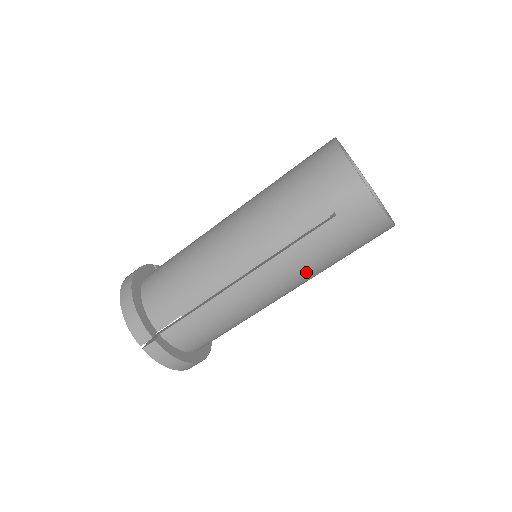
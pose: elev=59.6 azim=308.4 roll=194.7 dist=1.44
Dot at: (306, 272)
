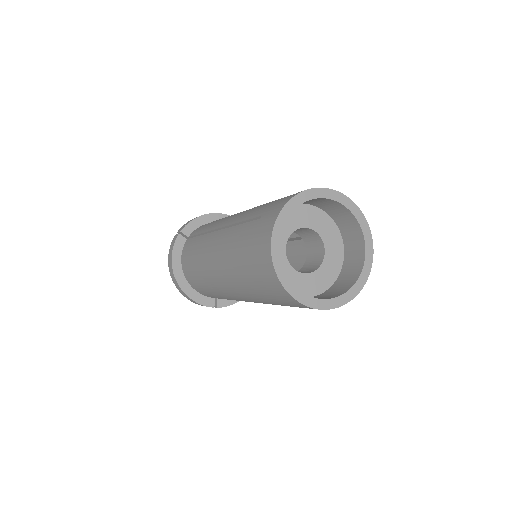
Dot at: occluded
